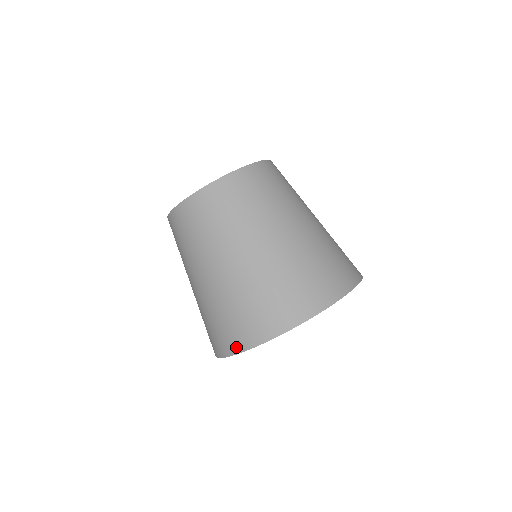
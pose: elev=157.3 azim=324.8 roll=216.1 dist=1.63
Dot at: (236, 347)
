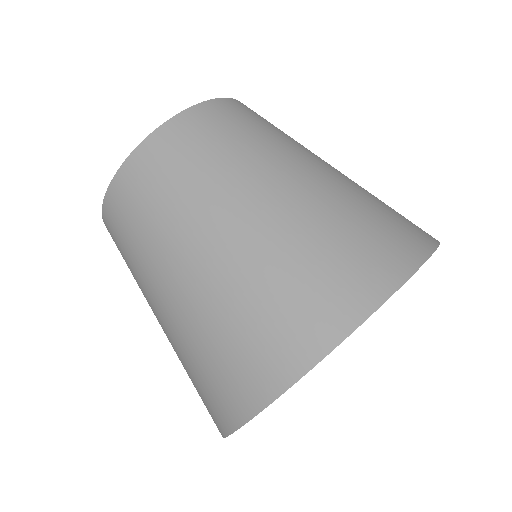
Dot at: (318, 343)
